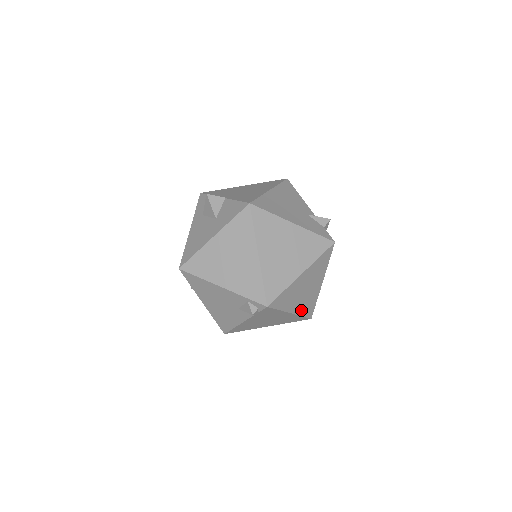
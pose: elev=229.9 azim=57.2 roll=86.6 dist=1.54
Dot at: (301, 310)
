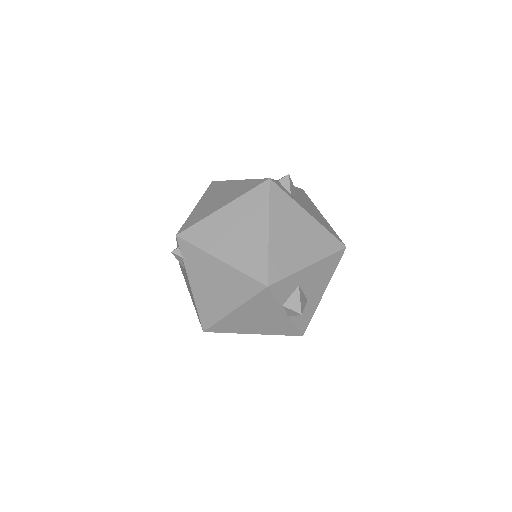
Dot at: (239, 262)
